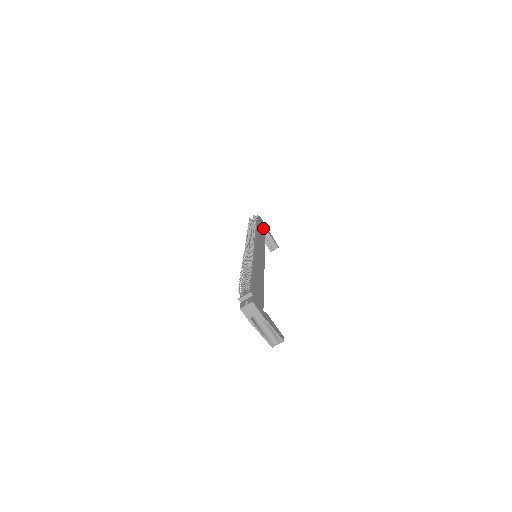
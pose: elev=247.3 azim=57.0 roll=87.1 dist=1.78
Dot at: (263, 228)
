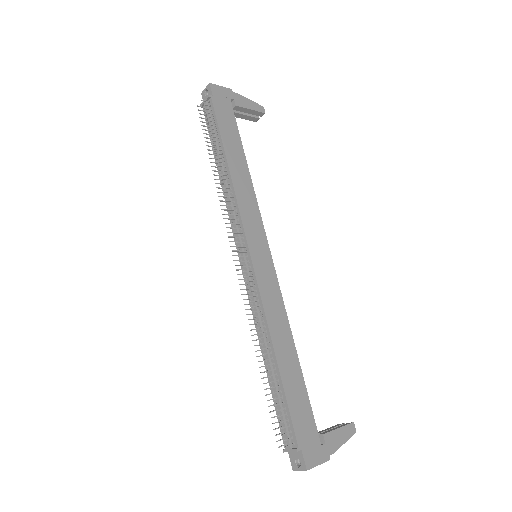
Dot at: (230, 120)
